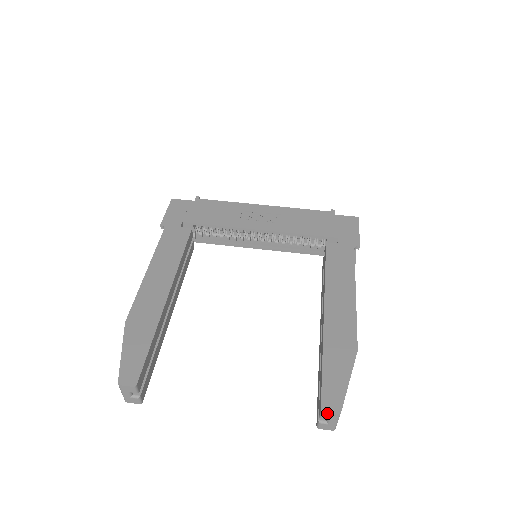
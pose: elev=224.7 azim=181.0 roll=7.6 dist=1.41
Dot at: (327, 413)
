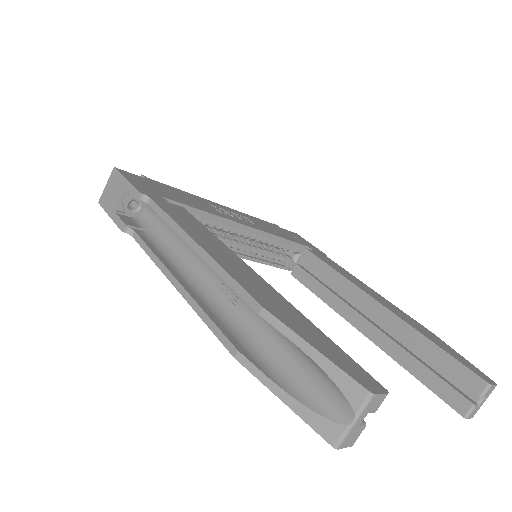
Dot at: (493, 386)
